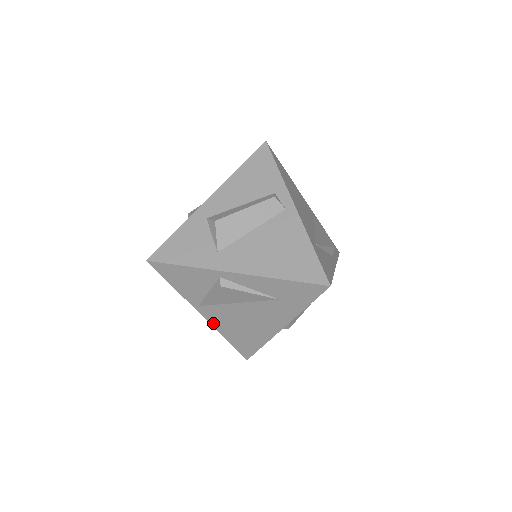
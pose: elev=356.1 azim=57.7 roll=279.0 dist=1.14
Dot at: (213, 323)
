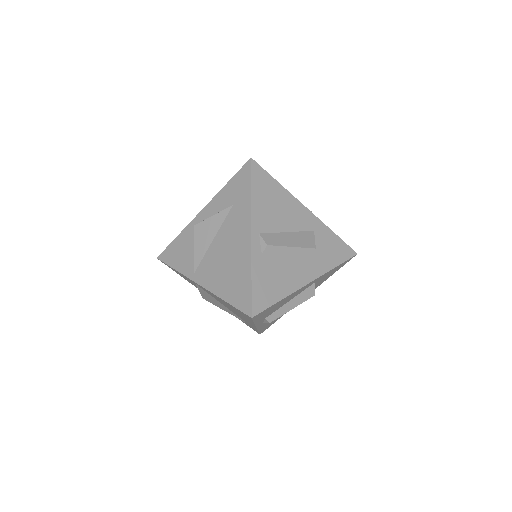
Dot at: (208, 287)
